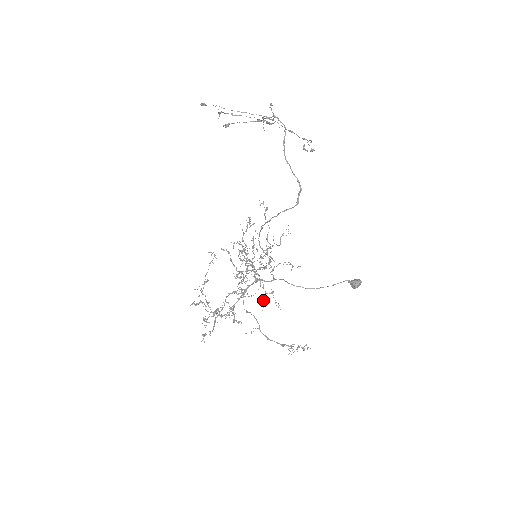
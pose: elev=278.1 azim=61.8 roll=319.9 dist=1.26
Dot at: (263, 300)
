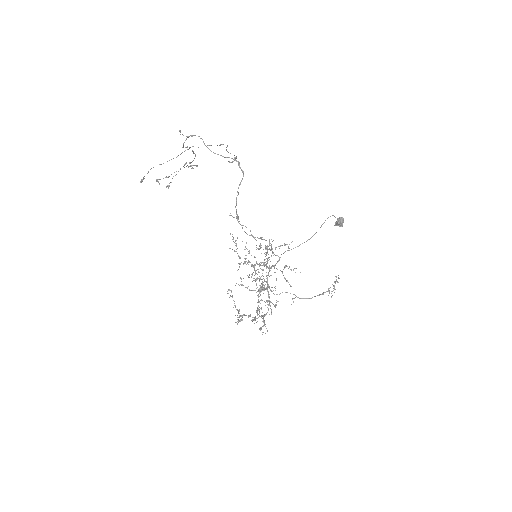
Dot at: (284, 278)
